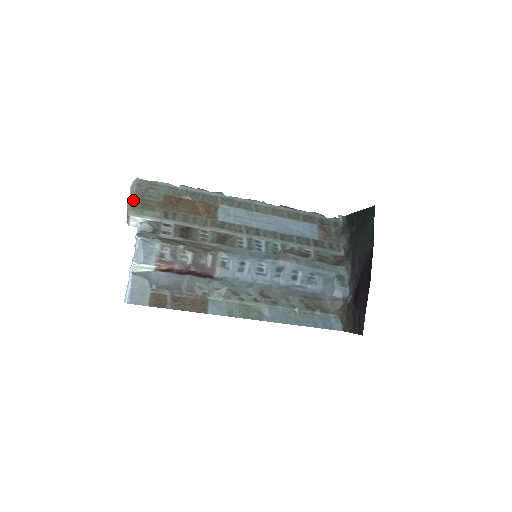
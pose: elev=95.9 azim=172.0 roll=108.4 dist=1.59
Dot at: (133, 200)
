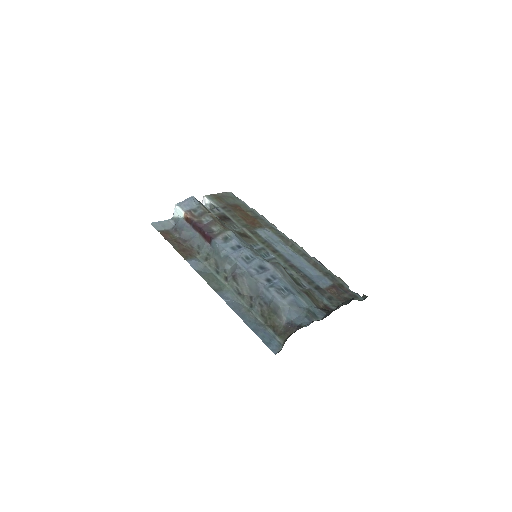
Dot at: (215, 194)
